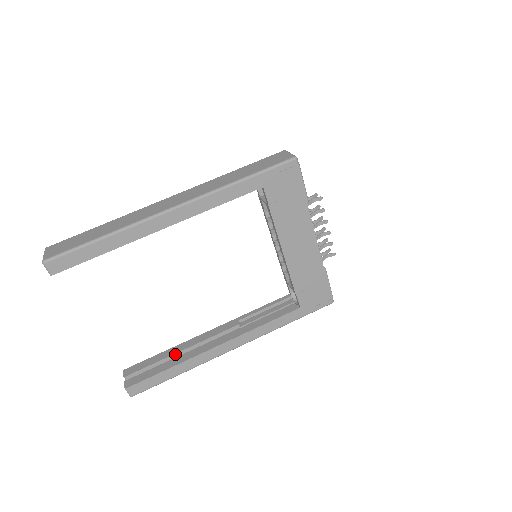
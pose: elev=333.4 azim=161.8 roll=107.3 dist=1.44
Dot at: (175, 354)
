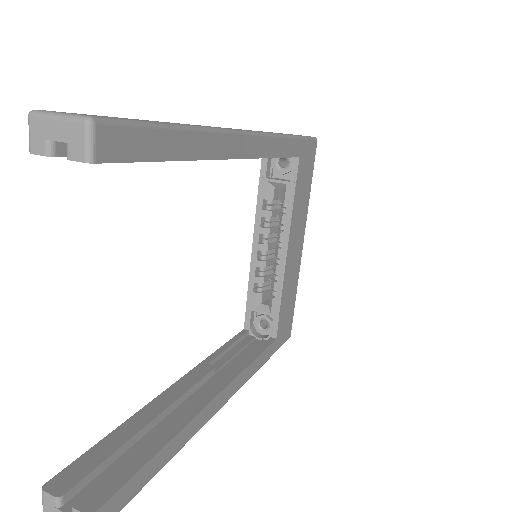
Dot at: (145, 427)
